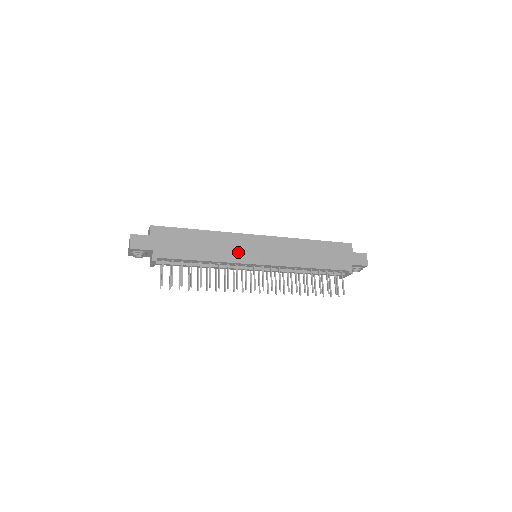
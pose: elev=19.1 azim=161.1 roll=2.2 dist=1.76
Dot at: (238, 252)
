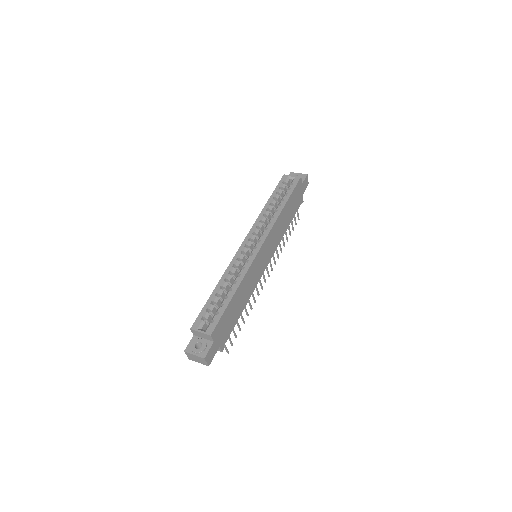
Dot at: (256, 275)
